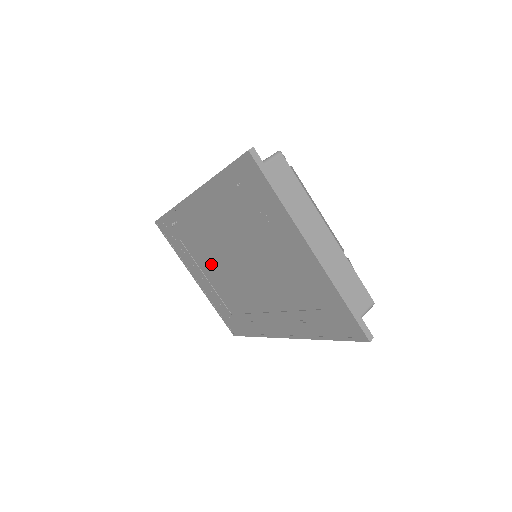
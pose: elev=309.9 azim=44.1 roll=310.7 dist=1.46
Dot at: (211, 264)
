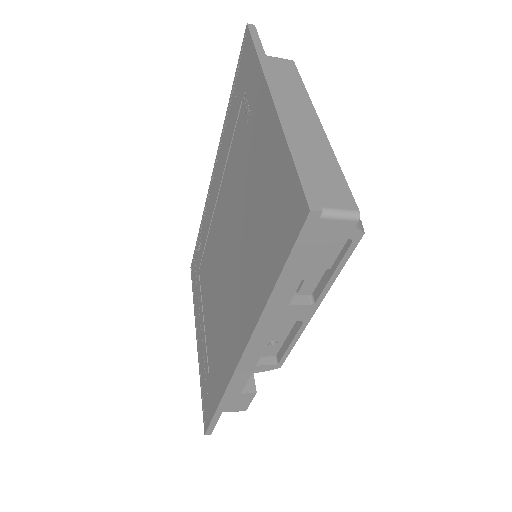
Dot at: (209, 282)
